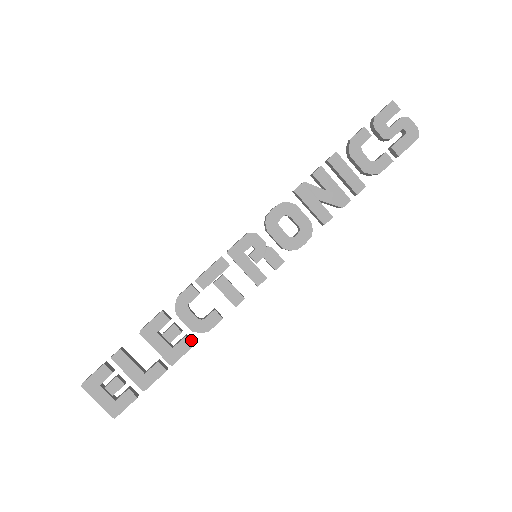
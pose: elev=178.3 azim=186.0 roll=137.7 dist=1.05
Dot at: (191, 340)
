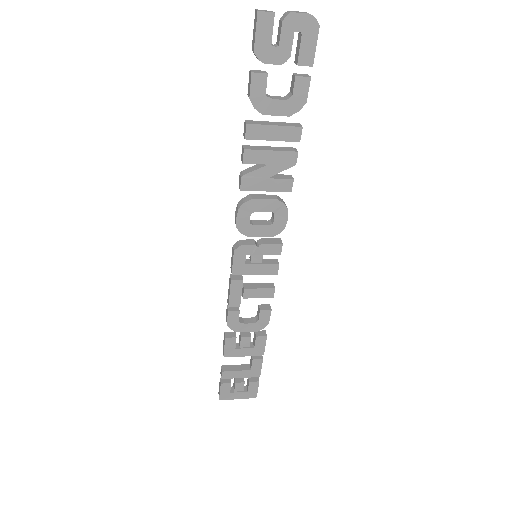
Dot at: (261, 333)
